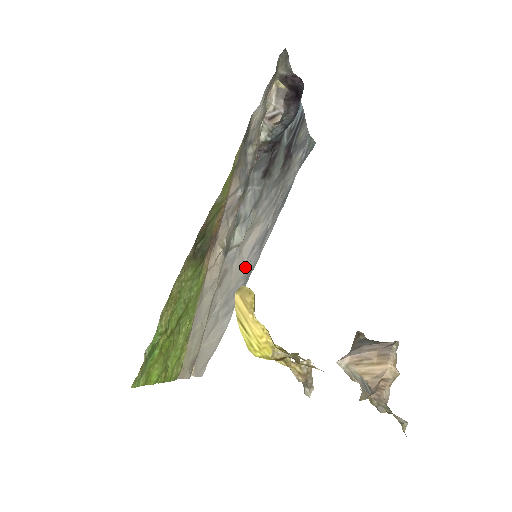
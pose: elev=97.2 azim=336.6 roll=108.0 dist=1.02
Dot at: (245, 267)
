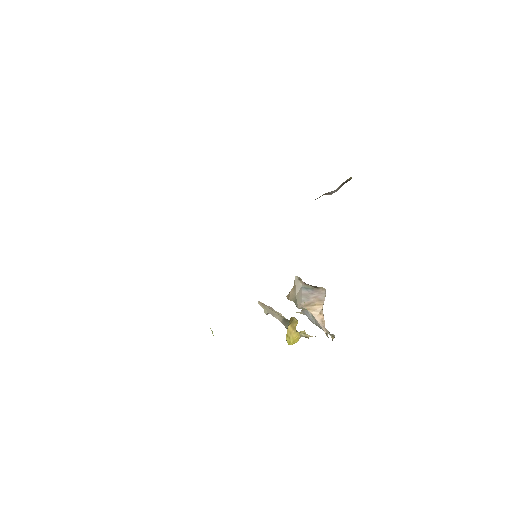
Dot at: occluded
